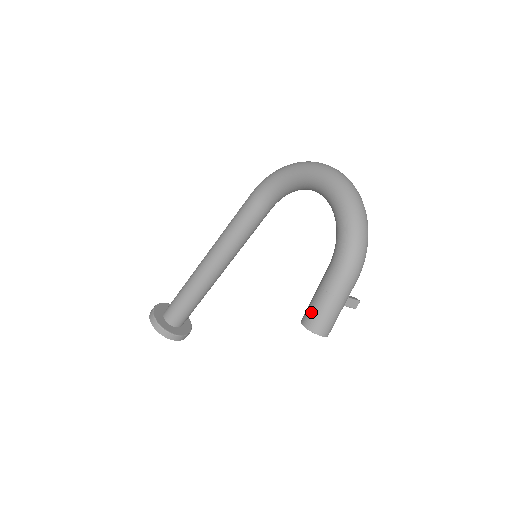
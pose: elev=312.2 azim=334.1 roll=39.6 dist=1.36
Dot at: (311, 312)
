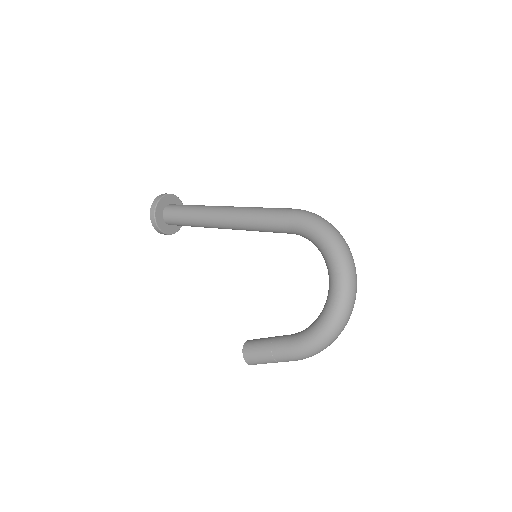
Dot at: (253, 351)
